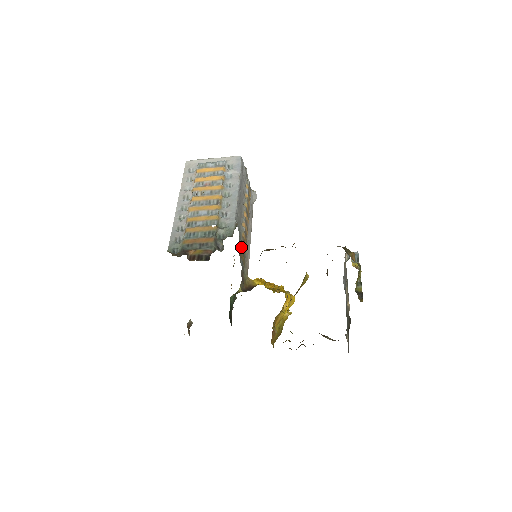
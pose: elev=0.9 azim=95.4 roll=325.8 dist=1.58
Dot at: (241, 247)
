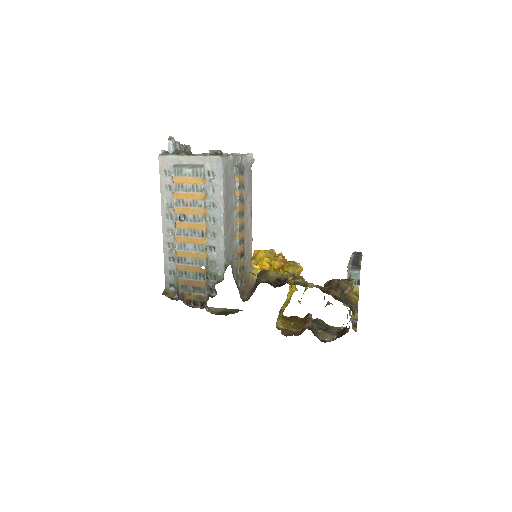
Dot at: (237, 266)
